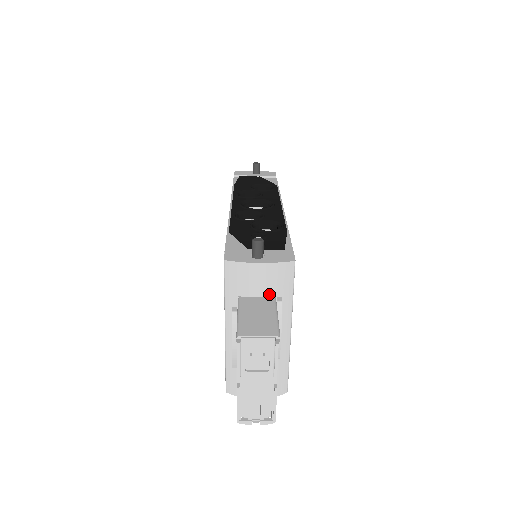
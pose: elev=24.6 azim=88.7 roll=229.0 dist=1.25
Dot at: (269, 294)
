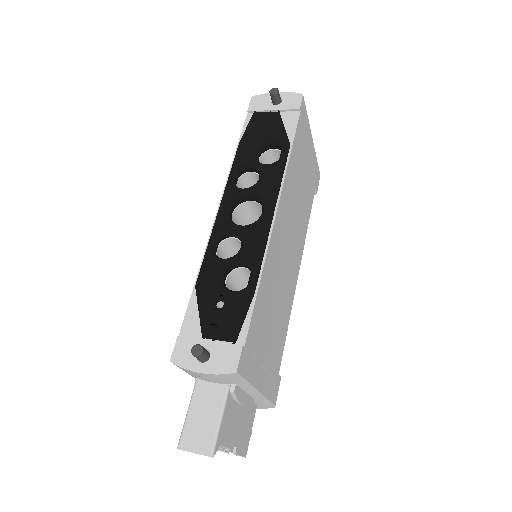
Dot at: (222, 383)
